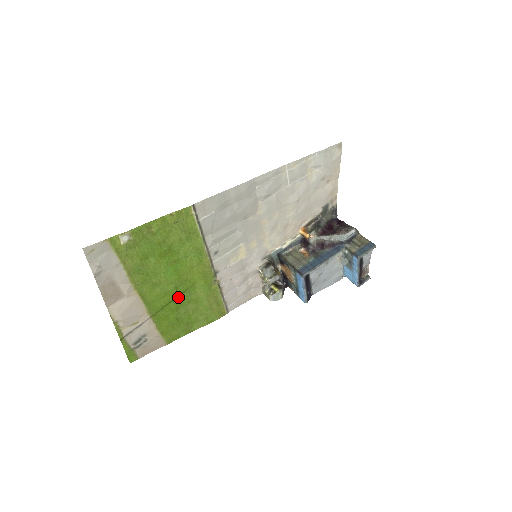
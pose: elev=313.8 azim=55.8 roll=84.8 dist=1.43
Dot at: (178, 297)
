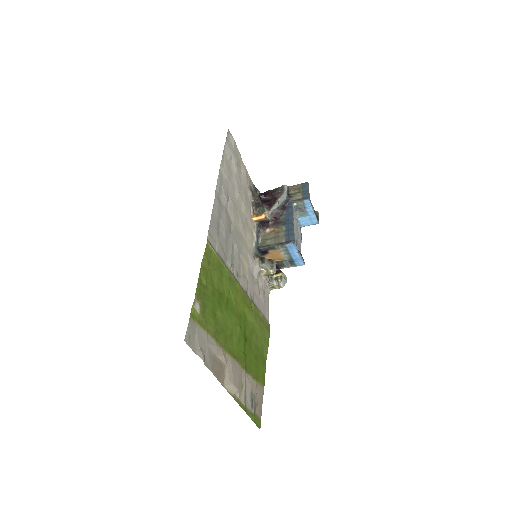
Dot at: (245, 336)
